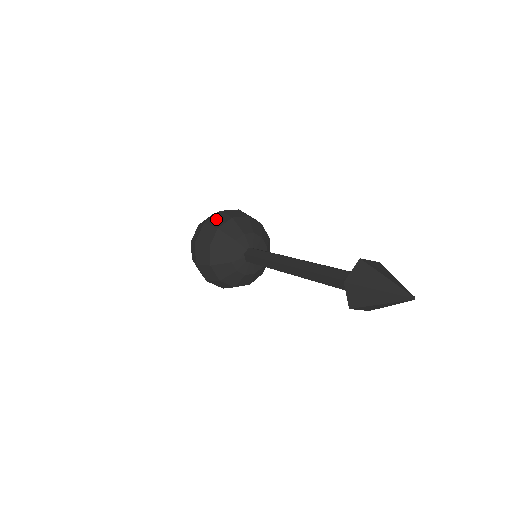
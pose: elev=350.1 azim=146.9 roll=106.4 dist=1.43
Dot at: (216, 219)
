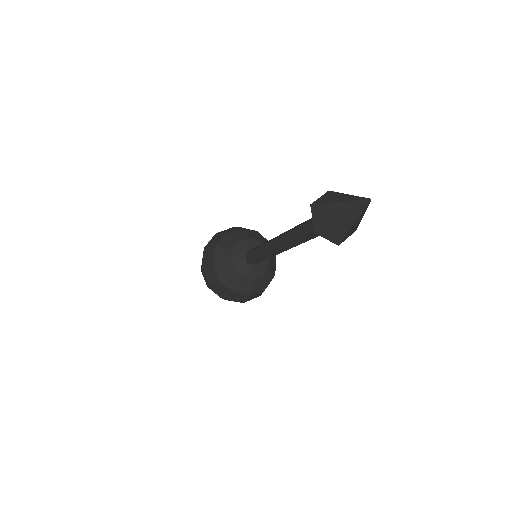
Dot at: (227, 230)
